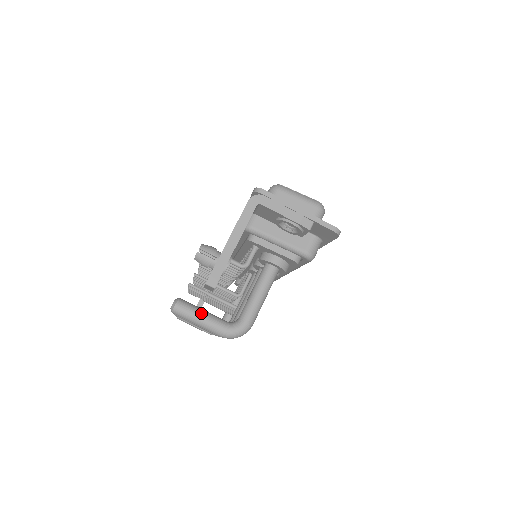
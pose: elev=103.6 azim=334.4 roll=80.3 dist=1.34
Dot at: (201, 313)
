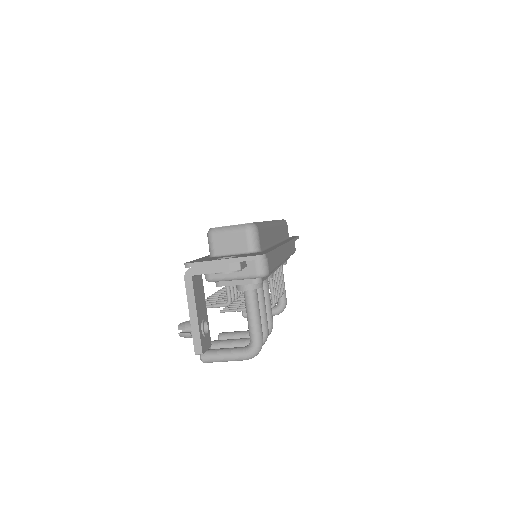
Dot at: (221, 354)
